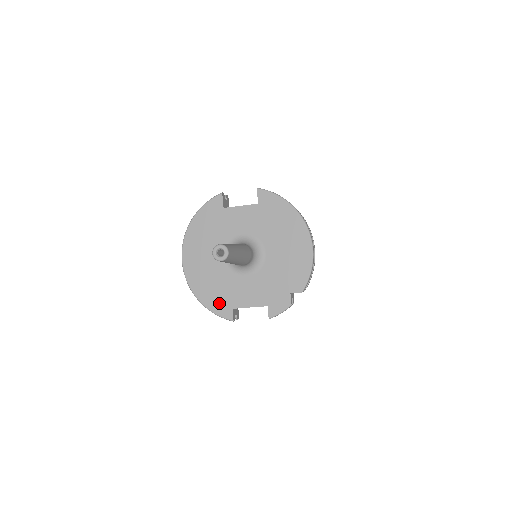
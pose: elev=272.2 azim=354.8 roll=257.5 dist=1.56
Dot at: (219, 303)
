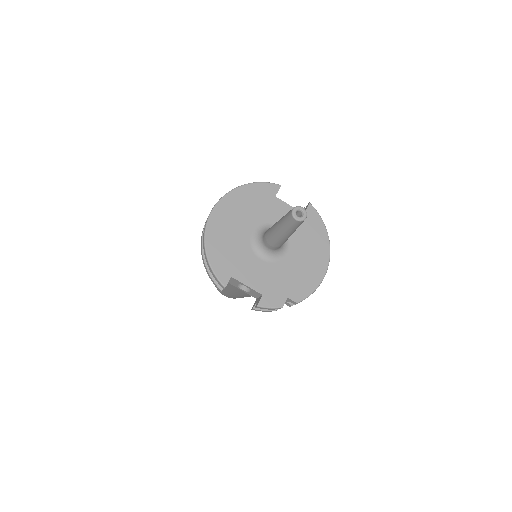
Dot at: (223, 264)
